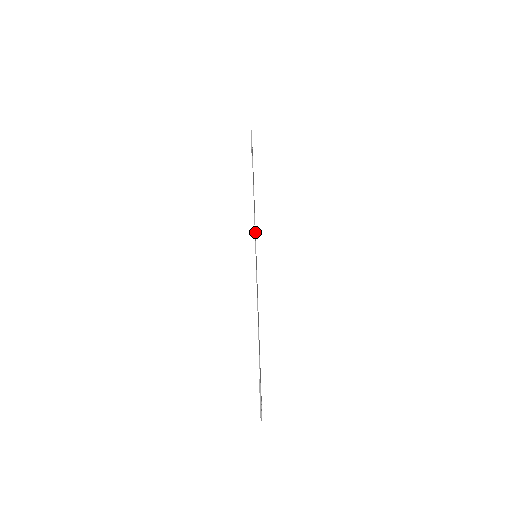
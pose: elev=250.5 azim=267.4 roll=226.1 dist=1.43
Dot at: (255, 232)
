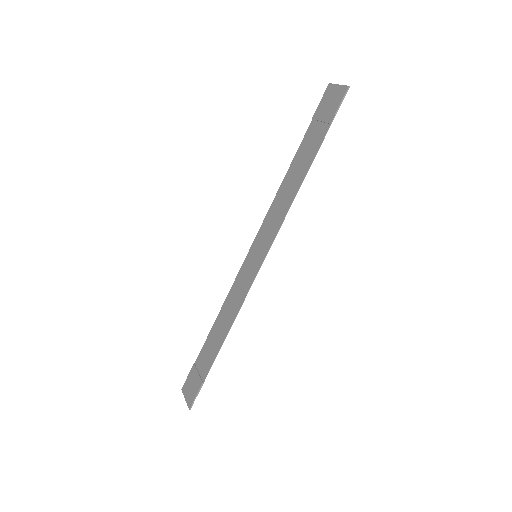
Dot at: (269, 223)
